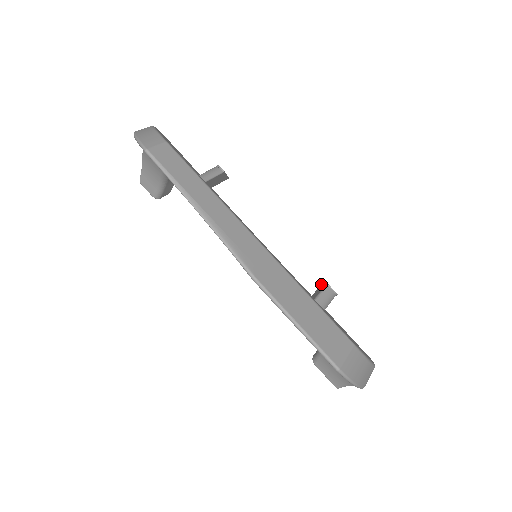
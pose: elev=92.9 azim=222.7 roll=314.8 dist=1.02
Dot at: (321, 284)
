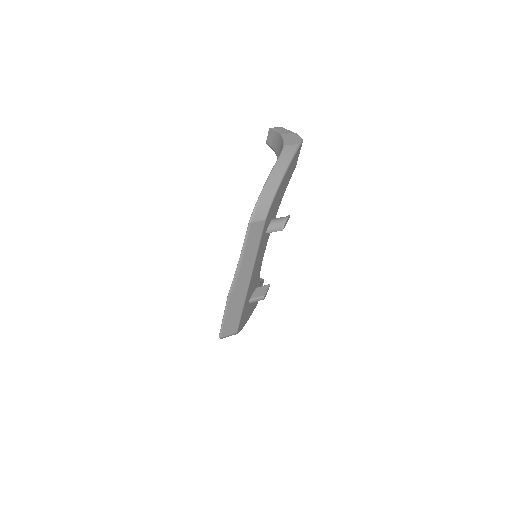
Dot at: (267, 285)
